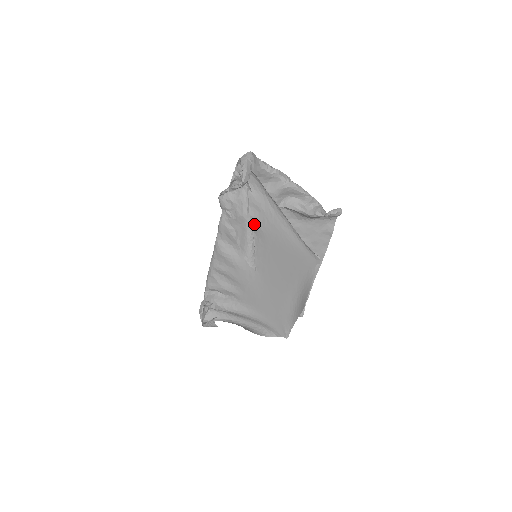
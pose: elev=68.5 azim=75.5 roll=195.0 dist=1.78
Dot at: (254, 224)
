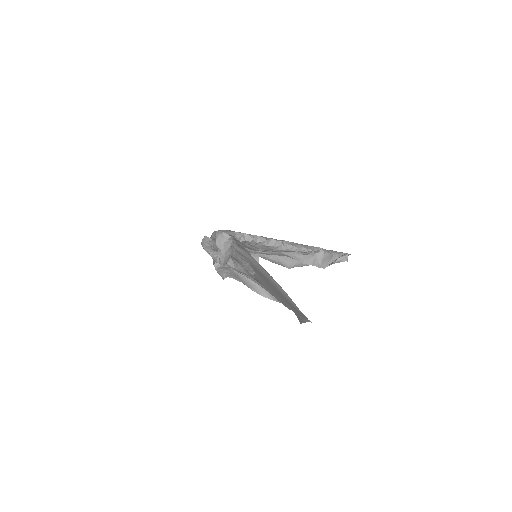
Dot at: occluded
